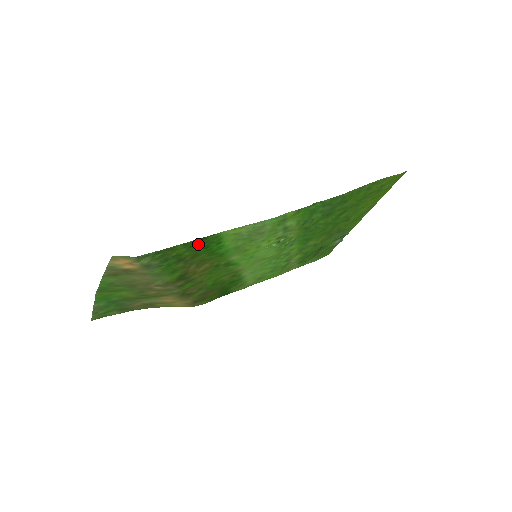
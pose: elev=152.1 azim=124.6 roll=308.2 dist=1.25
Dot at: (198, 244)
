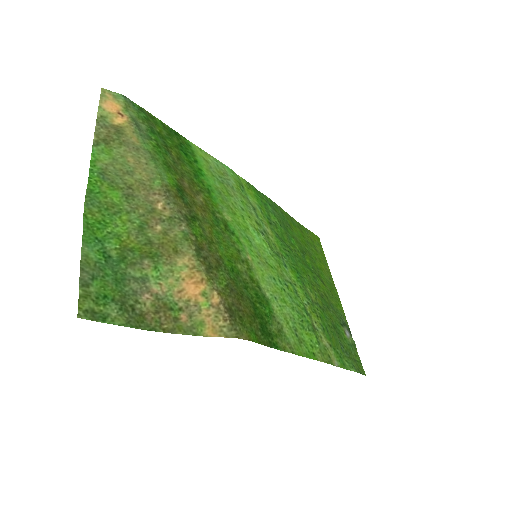
Dot at: (175, 139)
